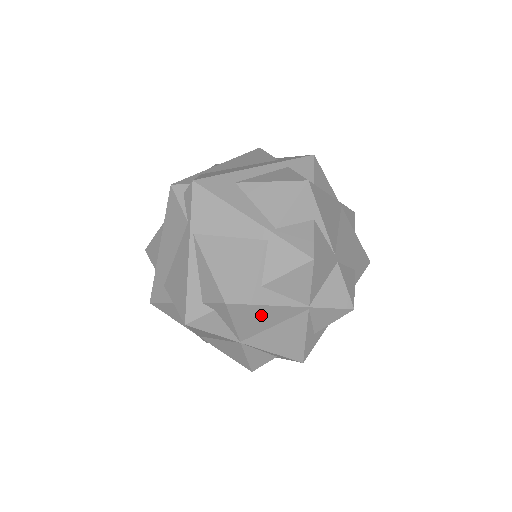
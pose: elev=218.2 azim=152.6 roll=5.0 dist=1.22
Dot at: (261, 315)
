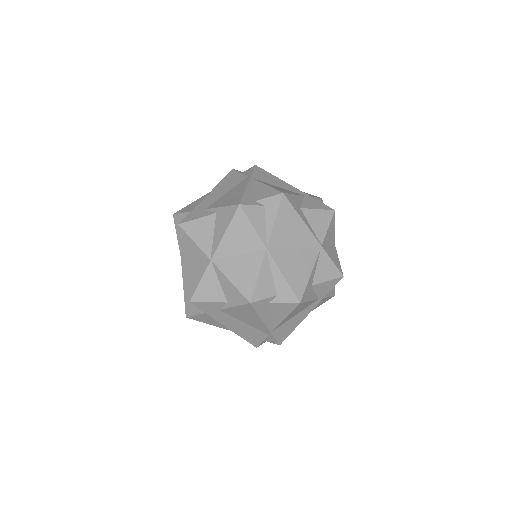
Dot at: (294, 227)
